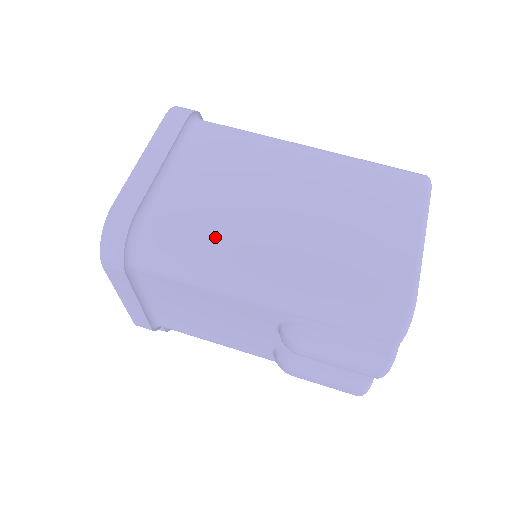
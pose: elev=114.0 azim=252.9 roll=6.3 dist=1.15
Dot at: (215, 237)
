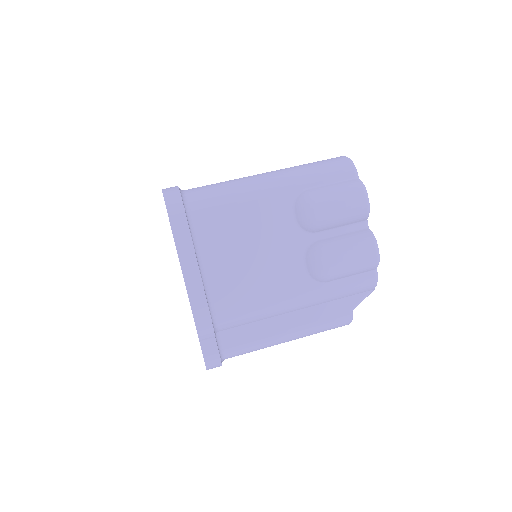
Dot at: (229, 180)
